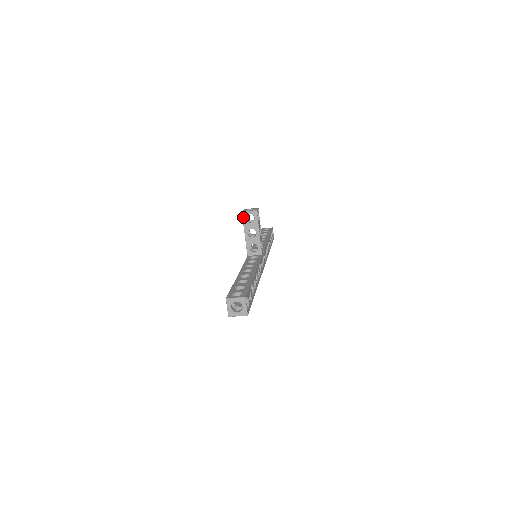
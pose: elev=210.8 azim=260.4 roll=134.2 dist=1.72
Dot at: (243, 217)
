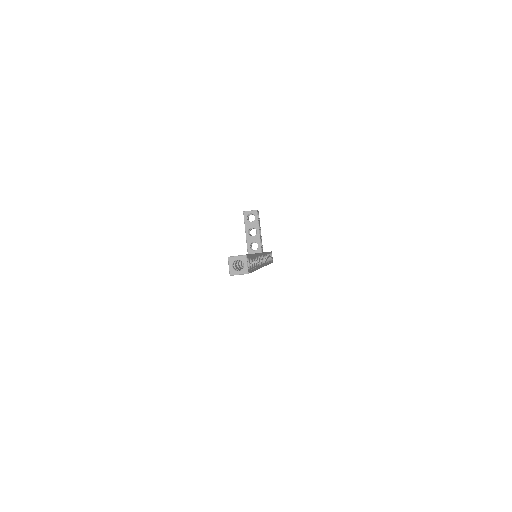
Dot at: (244, 216)
